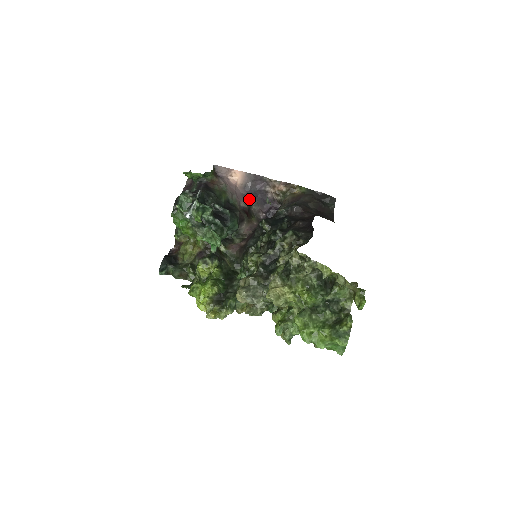
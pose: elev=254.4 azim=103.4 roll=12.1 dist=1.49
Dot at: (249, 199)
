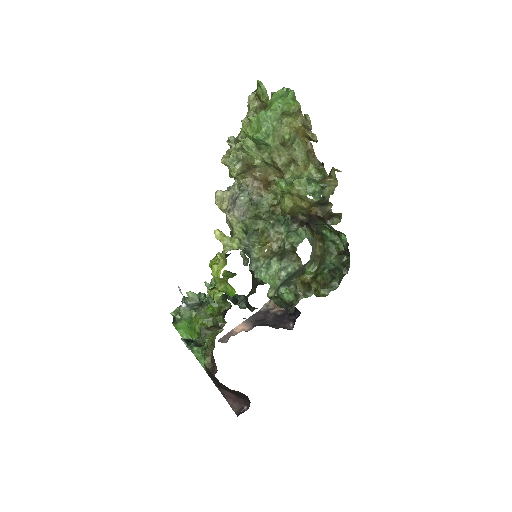
Dot at: occluded
